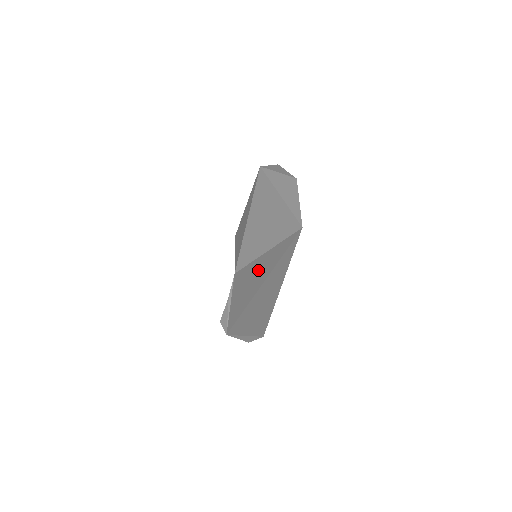
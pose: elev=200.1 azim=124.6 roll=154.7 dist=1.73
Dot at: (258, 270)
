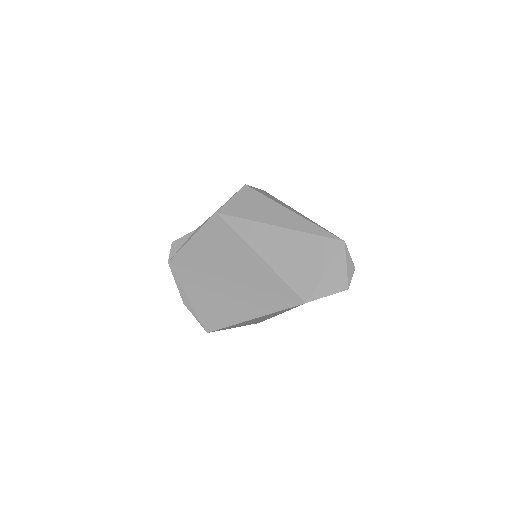
Dot at: (243, 261)
